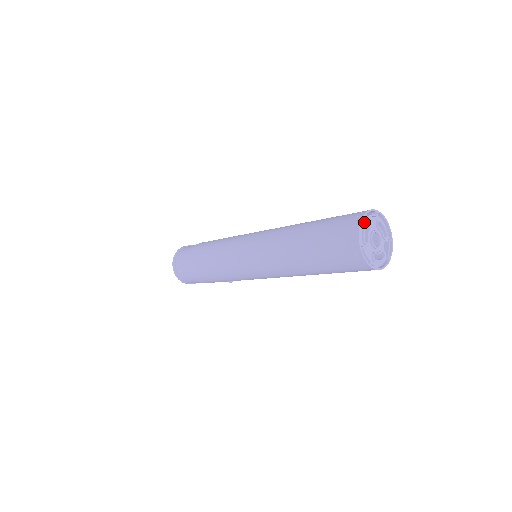
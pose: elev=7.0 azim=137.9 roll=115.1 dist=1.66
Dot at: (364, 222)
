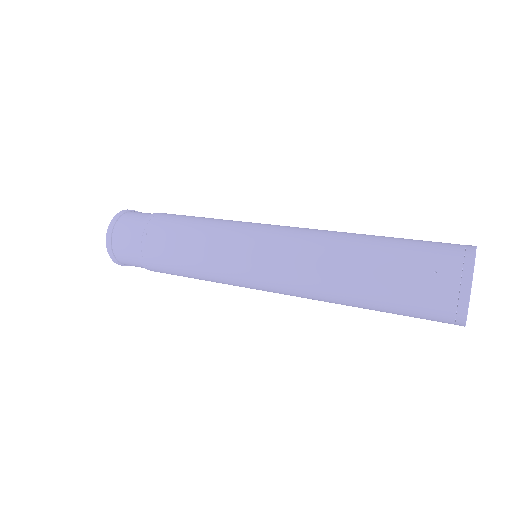
Dot at: (467, 293)
